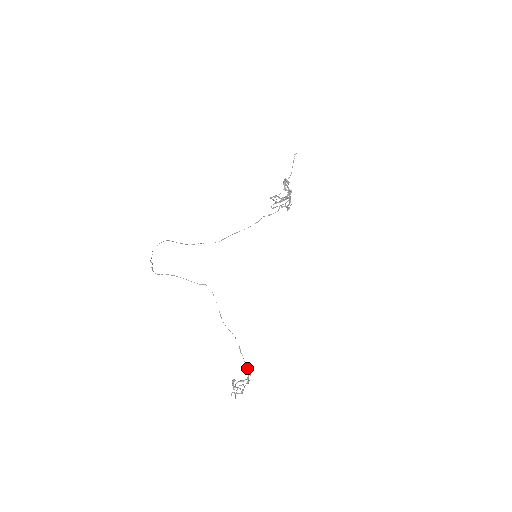
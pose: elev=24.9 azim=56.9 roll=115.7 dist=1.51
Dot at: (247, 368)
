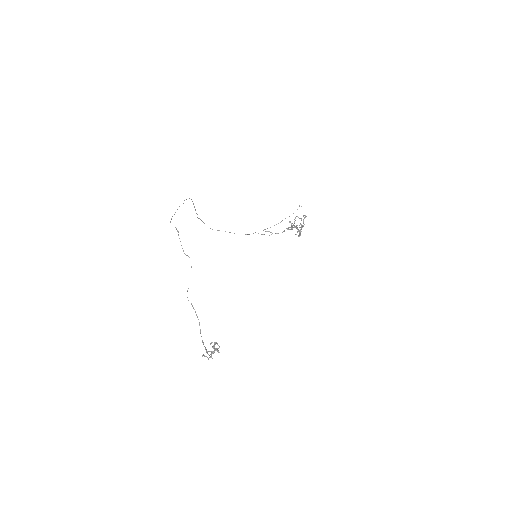
Dot at: occluded
